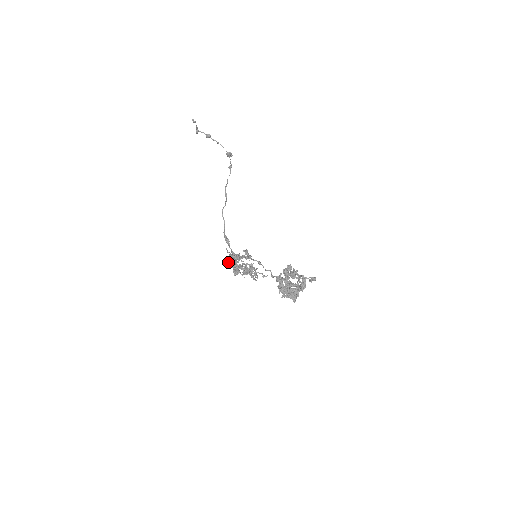
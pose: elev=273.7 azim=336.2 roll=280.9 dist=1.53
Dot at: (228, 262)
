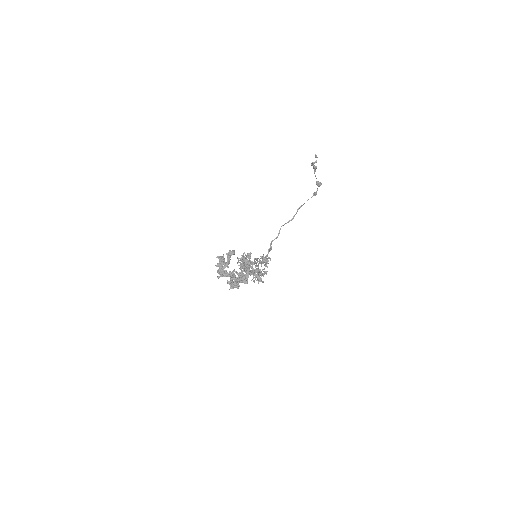
Dot at: (244, 258)
